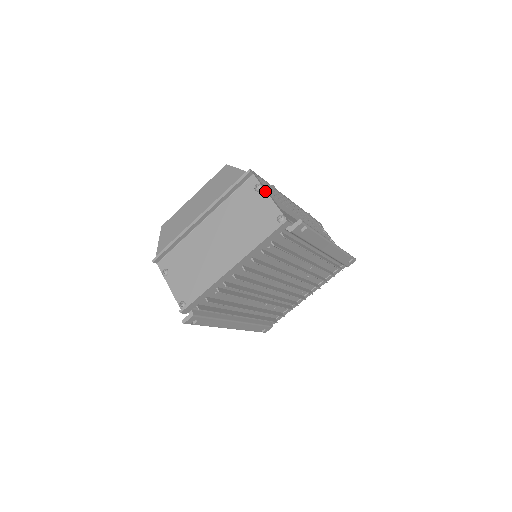
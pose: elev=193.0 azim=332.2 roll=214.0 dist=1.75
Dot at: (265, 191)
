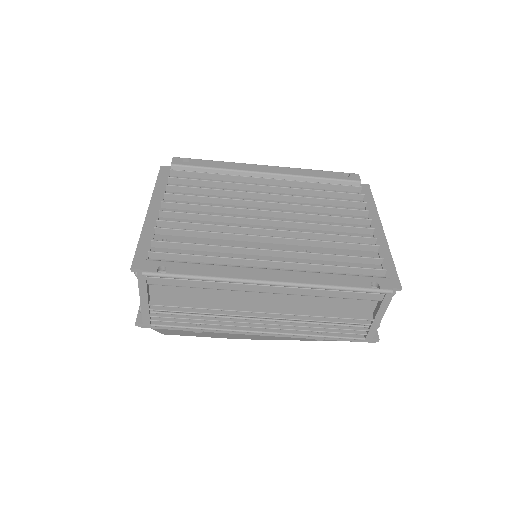
Dot at: occluded
